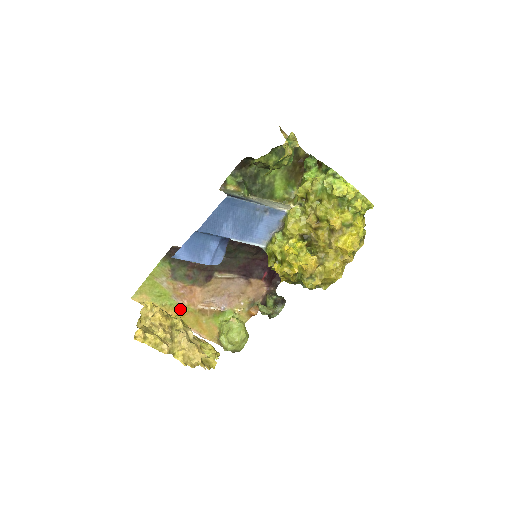
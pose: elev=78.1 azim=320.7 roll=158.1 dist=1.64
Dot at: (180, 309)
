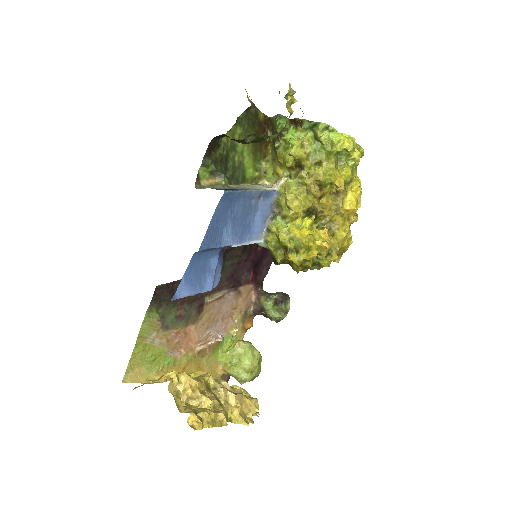
Dot at: (179, 363)
